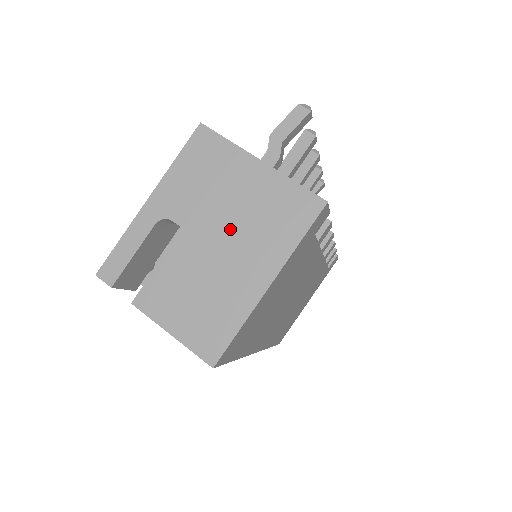
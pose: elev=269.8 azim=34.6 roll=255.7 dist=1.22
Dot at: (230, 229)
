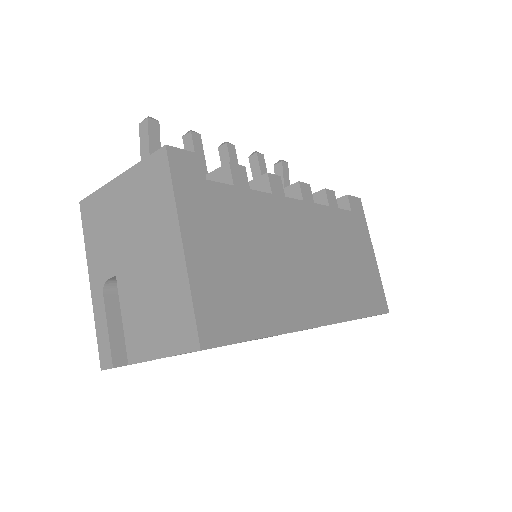
Dot at: (136, 240)
